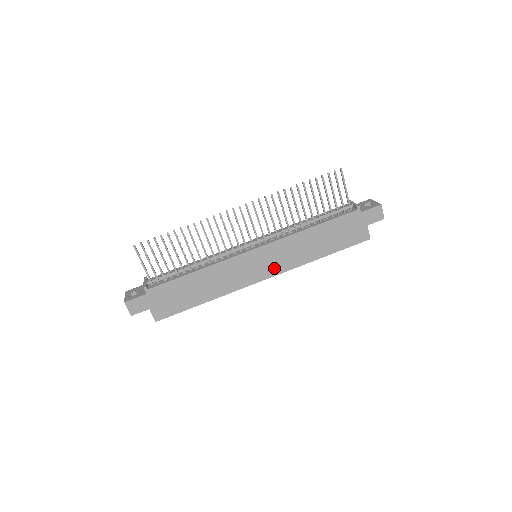
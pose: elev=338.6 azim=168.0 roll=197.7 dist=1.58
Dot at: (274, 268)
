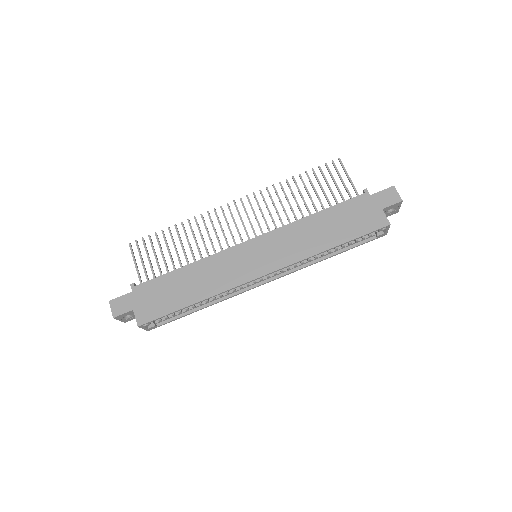
Dot at: (274, 262)
